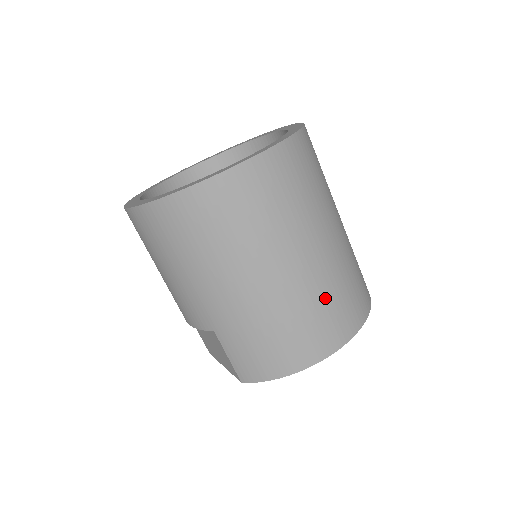
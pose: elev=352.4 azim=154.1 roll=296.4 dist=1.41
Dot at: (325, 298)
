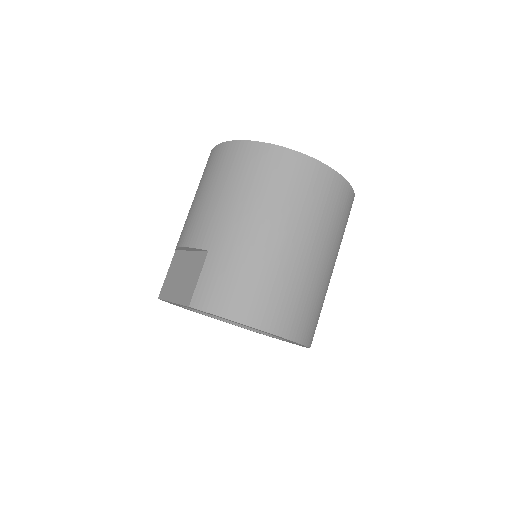
Dot at: (300, 291)
